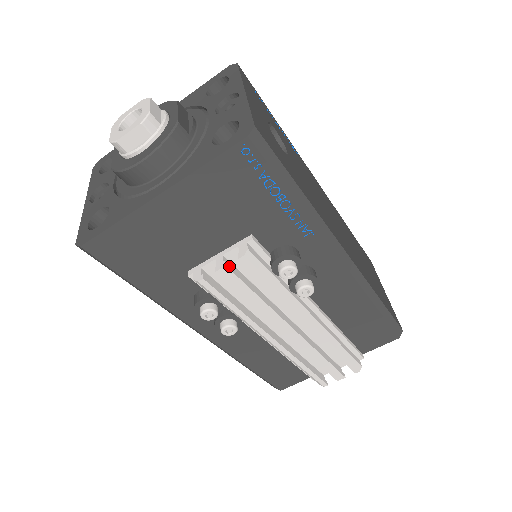
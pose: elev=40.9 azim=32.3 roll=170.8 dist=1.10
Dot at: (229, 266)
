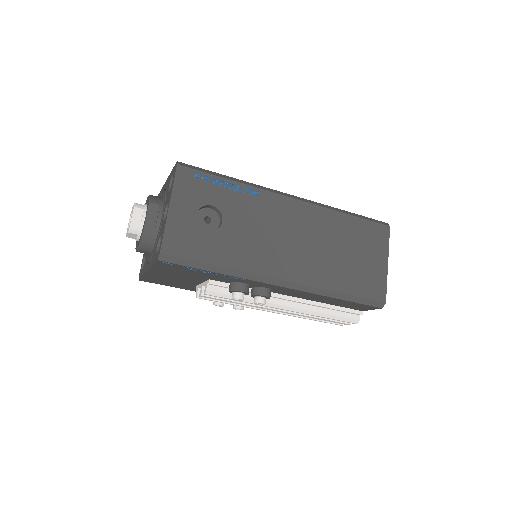
Dot at: occluded
